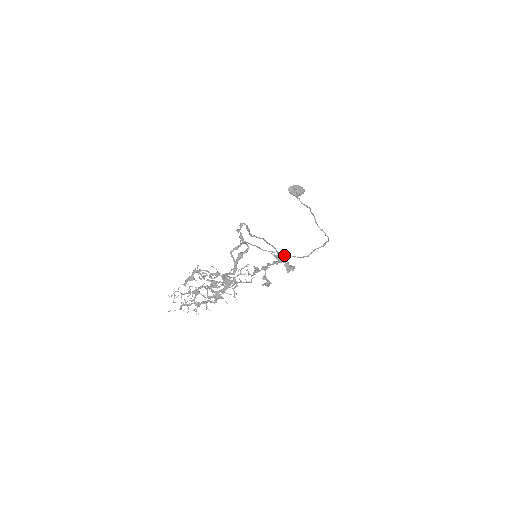
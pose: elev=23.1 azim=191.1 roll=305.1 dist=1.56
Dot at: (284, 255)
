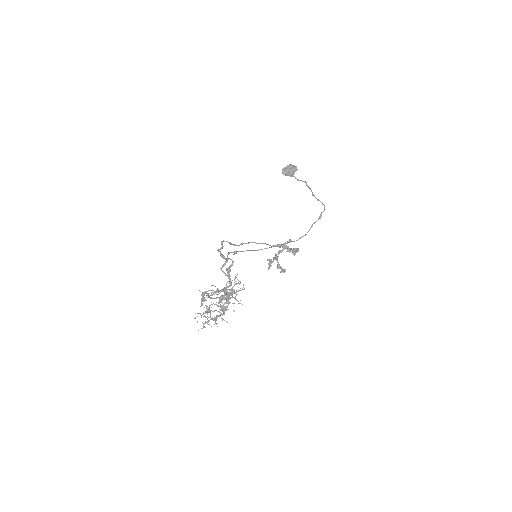
Dot at: (279, 246)
